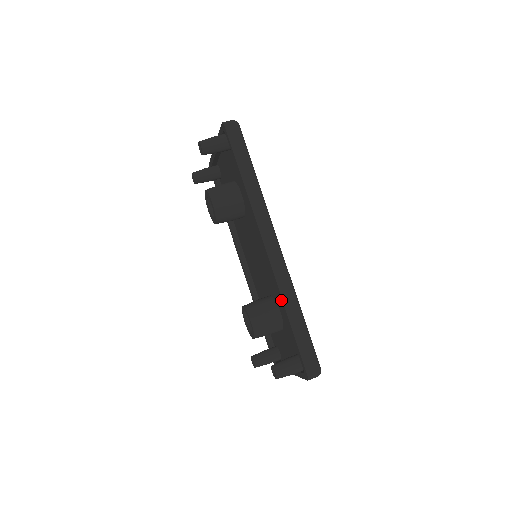
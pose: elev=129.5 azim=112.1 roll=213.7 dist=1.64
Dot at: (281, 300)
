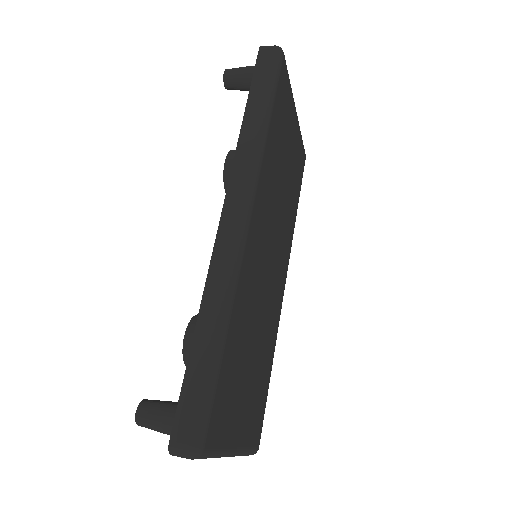
Dot at: (204, 297)
